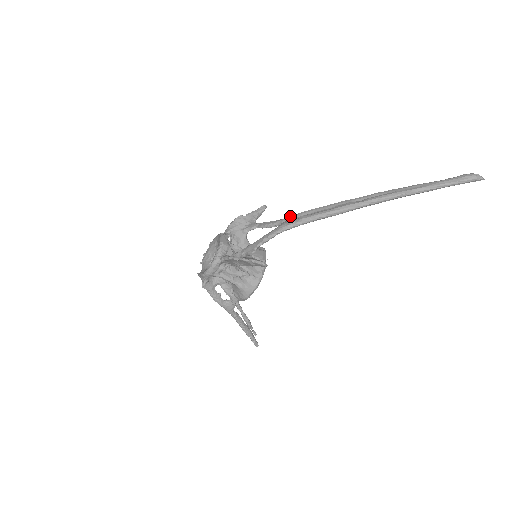
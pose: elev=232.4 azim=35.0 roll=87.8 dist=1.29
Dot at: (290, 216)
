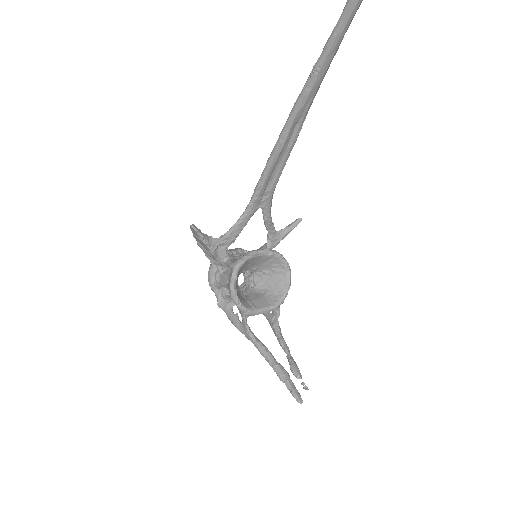
Dot at: occluded
